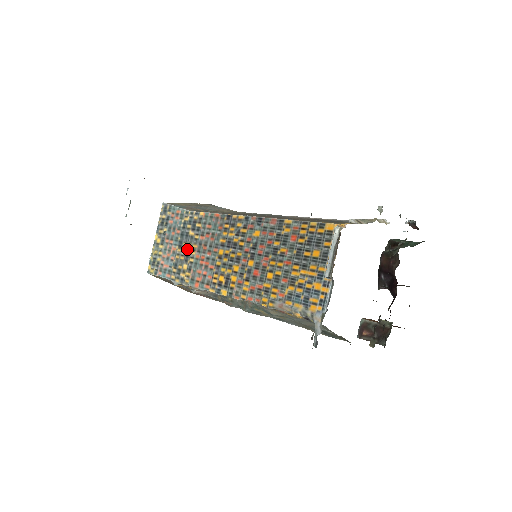
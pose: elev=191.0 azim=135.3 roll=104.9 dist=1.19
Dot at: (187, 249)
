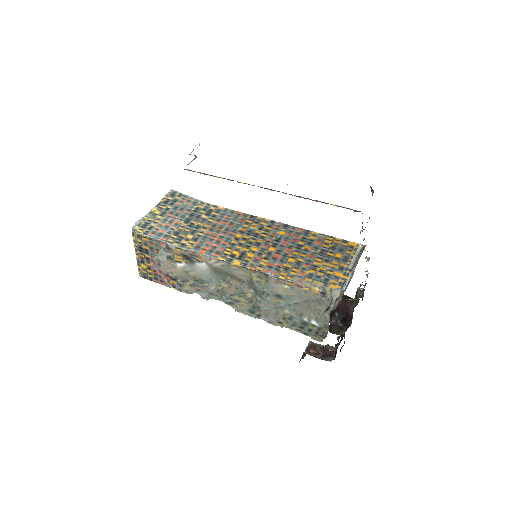
Dot at: (196, 225)
